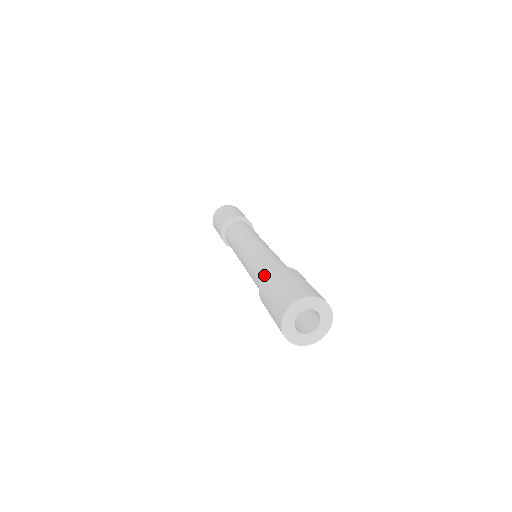
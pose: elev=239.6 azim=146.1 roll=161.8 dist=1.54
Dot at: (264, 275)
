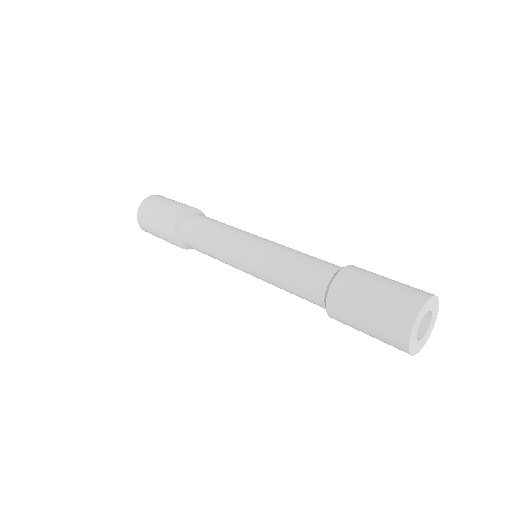
Dot at: (336, 265)
